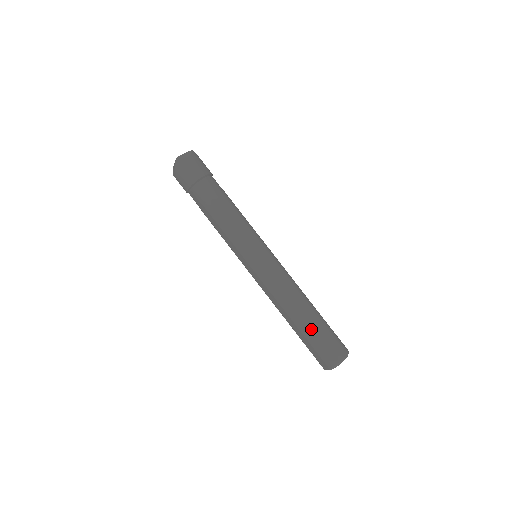
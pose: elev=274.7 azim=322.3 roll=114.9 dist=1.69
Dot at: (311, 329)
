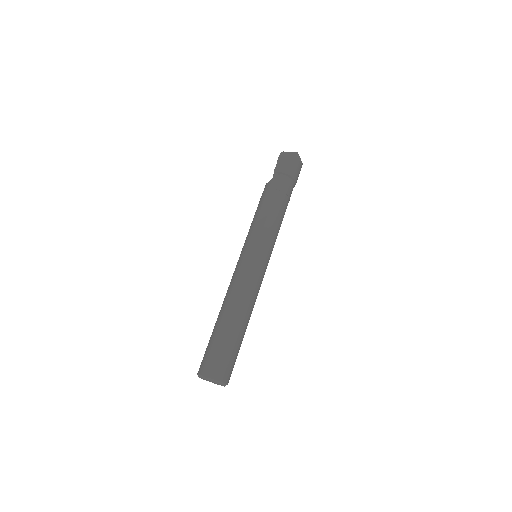
Dot at: (236, 339)
